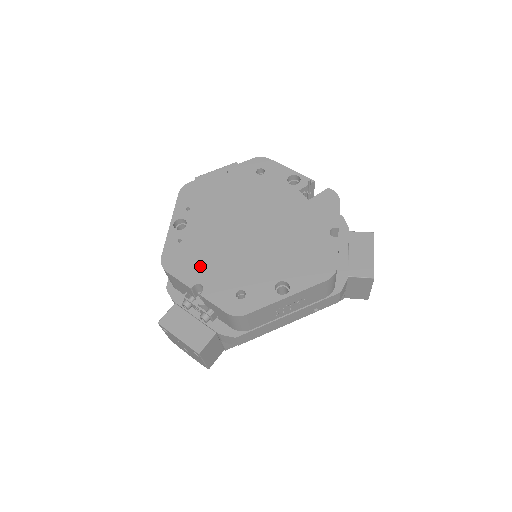
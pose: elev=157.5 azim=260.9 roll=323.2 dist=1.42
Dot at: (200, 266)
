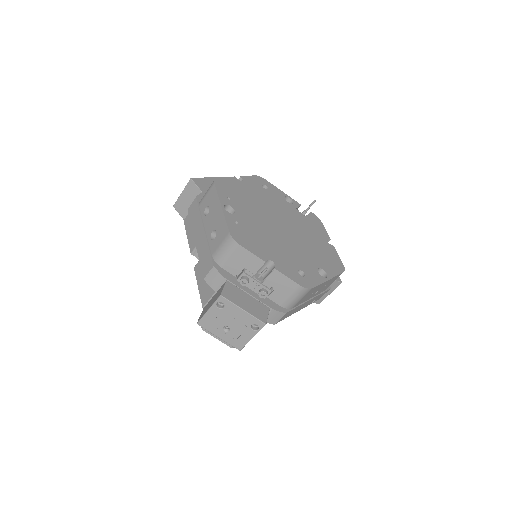
Dot at: (263, 246)
